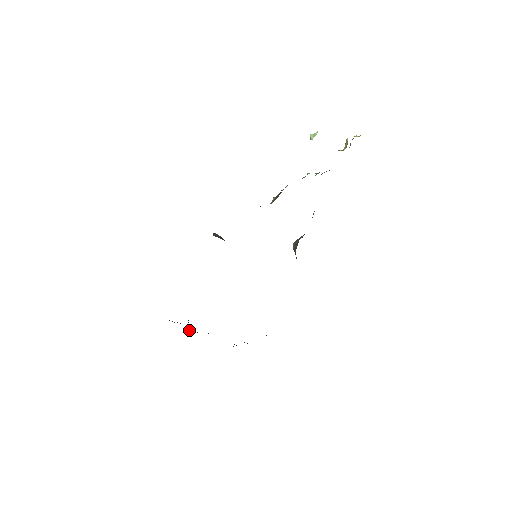
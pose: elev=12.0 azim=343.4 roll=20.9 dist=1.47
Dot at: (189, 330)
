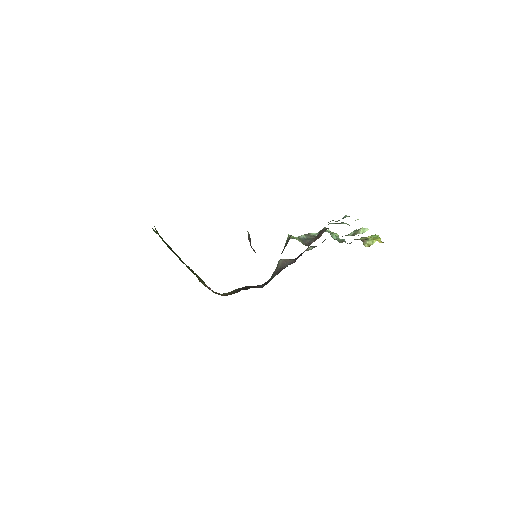
Dot at: occluded
